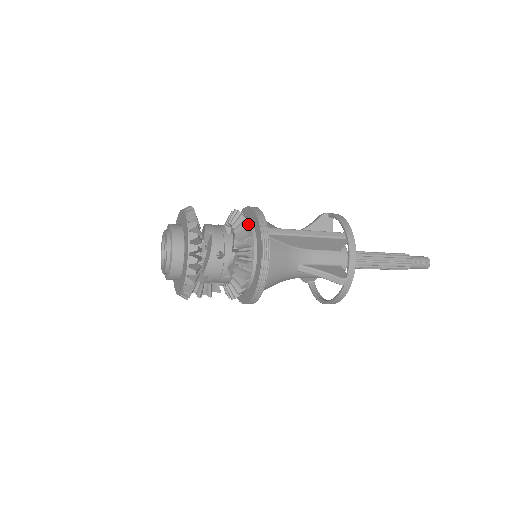
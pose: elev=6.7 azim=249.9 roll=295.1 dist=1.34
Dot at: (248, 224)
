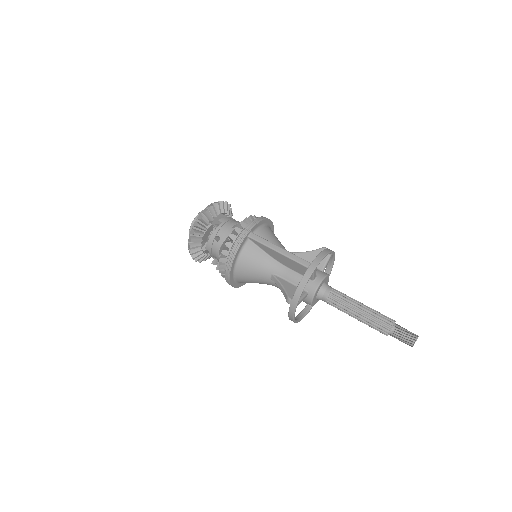
Dot at: (243, 225)
